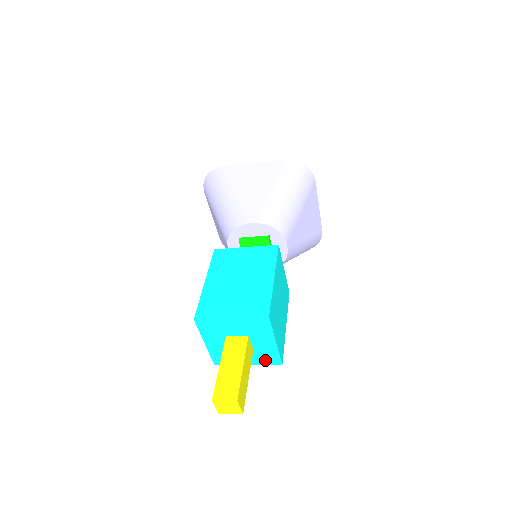
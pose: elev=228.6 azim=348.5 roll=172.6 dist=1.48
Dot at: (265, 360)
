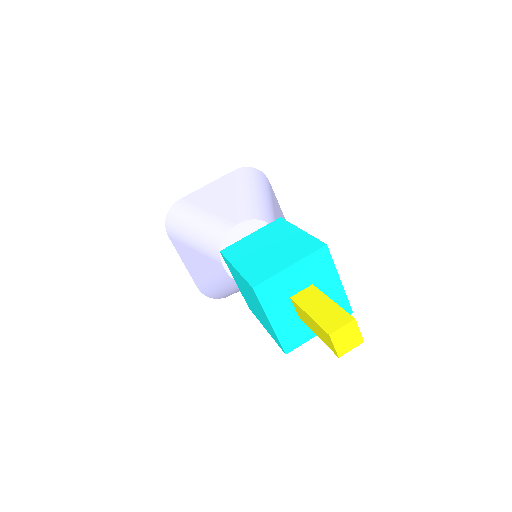
Dot at: occluded
